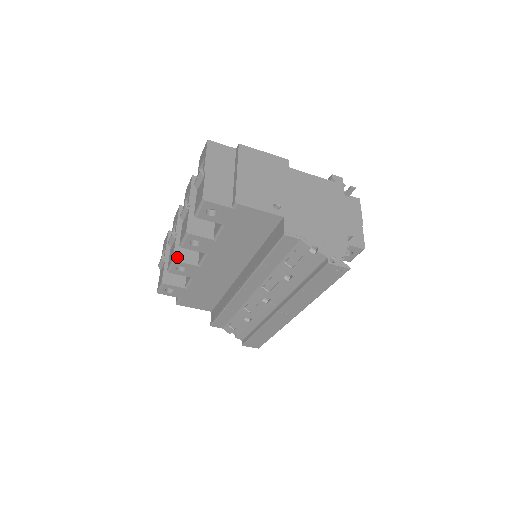
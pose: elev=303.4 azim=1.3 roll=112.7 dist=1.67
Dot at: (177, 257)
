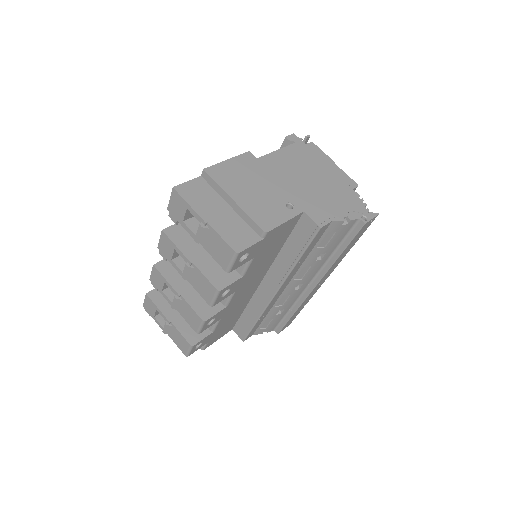
Dot at: (204, 316)
